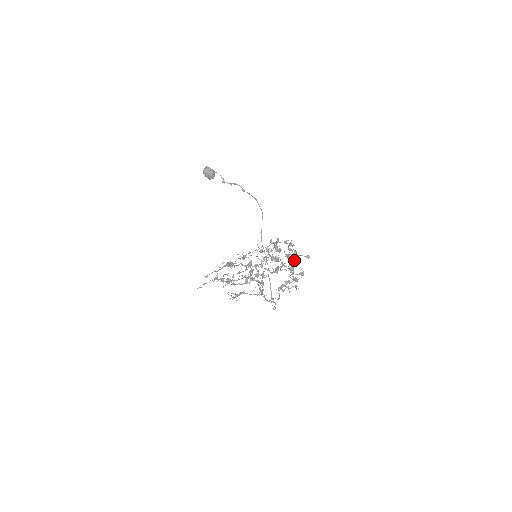
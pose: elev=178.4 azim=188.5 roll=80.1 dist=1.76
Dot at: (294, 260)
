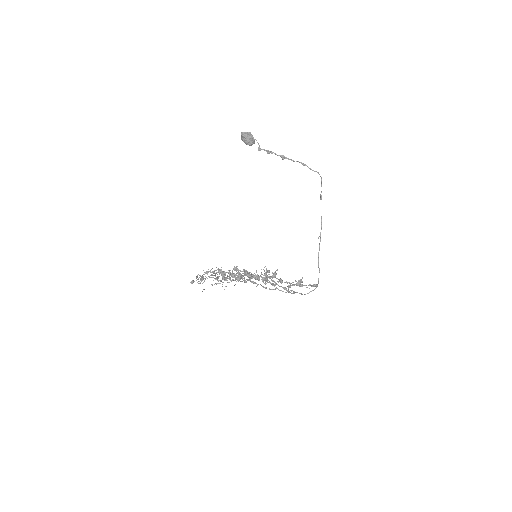
Dot at: (265, 282)
